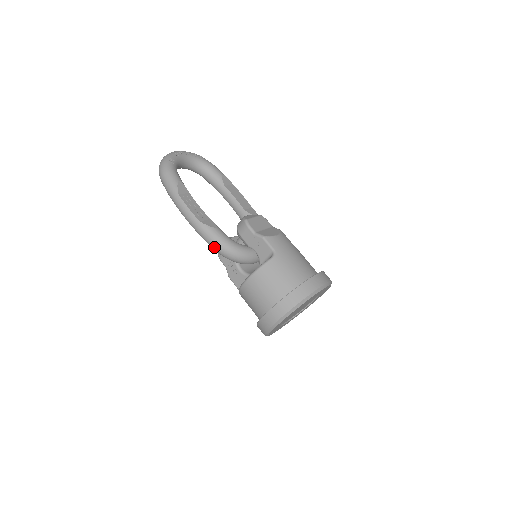
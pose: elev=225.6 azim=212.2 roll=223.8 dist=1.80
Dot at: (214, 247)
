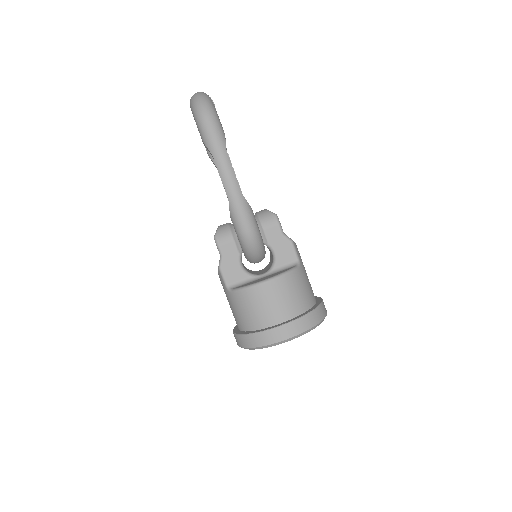
Dot at: (244, 230)
